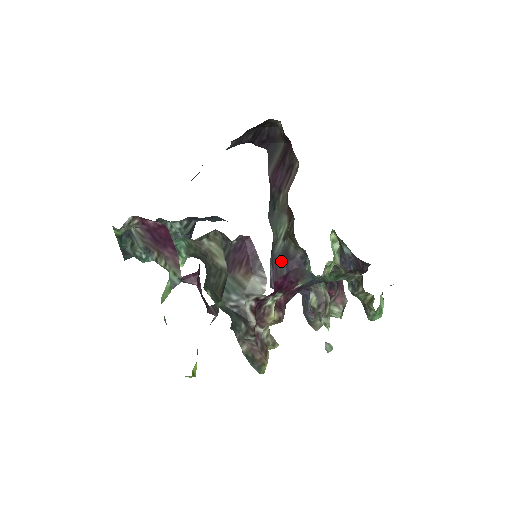
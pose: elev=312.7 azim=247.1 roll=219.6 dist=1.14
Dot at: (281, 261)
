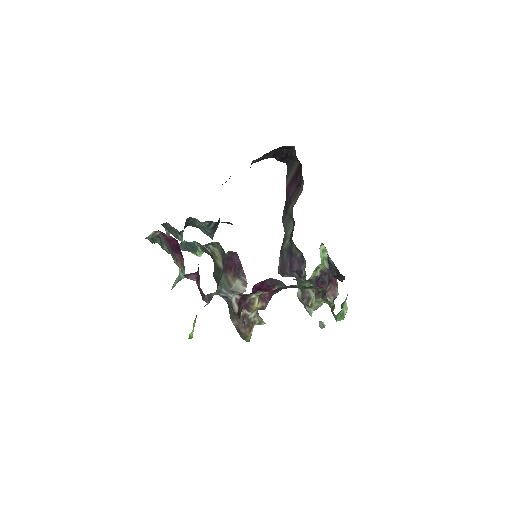
Dot at: (287, 255)
